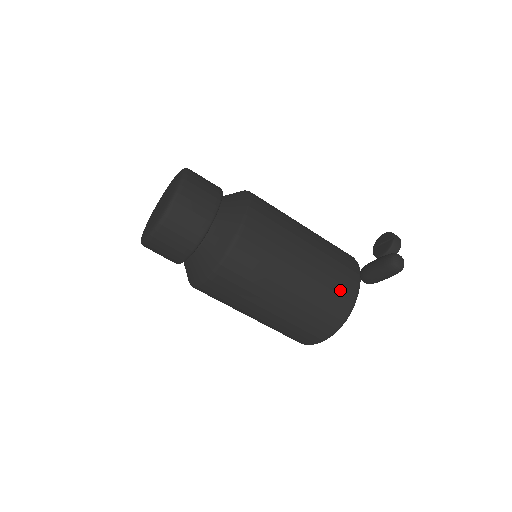
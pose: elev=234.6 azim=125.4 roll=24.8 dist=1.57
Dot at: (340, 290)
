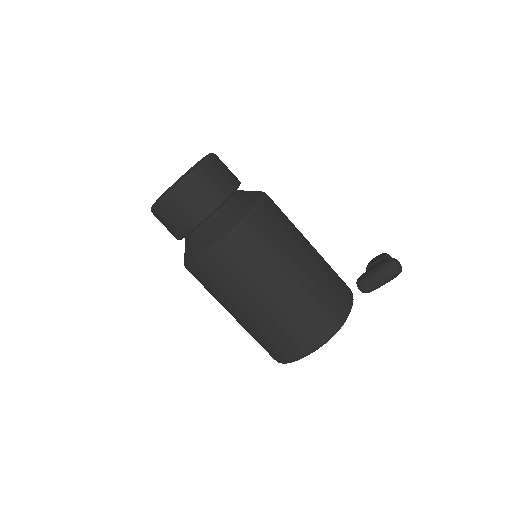
Dot at: (338, 294)
